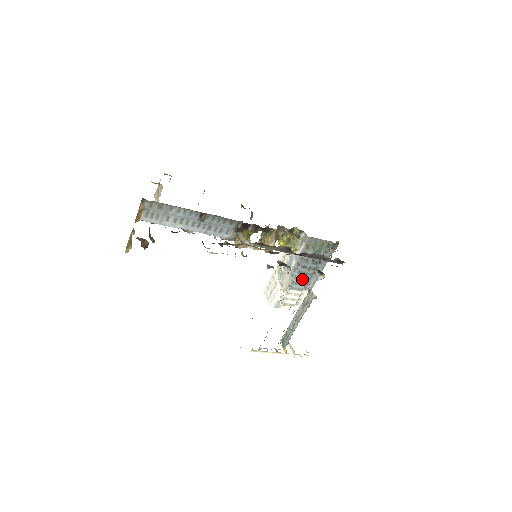
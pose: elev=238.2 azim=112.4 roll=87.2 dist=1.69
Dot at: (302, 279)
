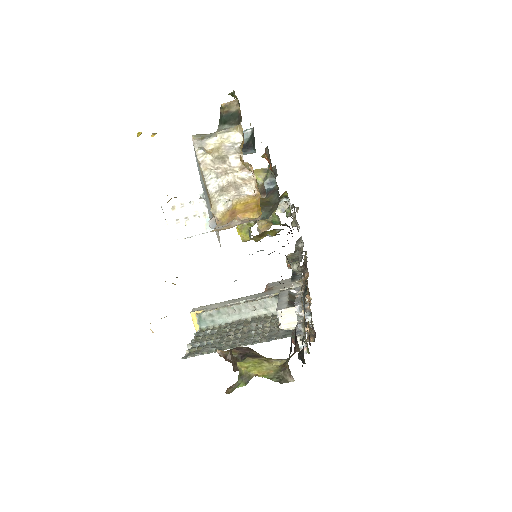
Dot at: occluded
